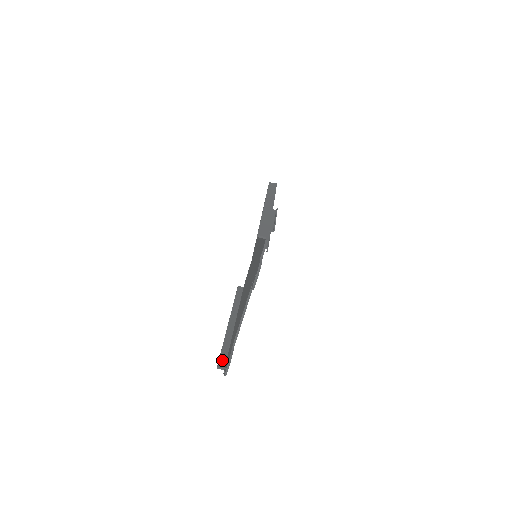
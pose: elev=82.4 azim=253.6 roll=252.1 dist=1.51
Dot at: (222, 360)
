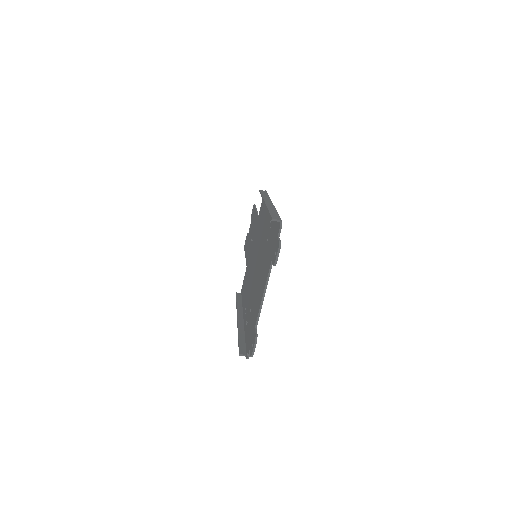
Dot at: (242, 348)
